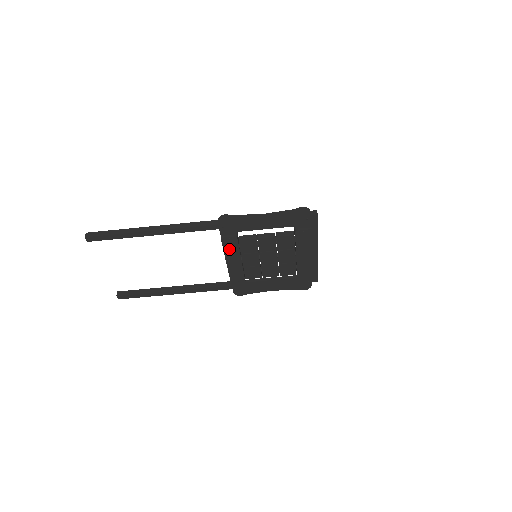
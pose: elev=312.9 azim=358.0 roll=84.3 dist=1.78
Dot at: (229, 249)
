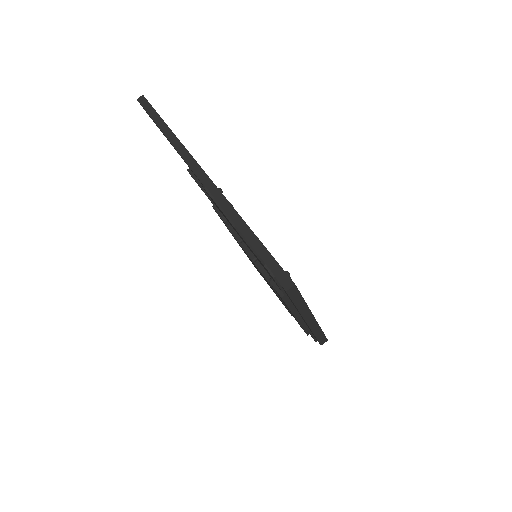
Dot at: occluded
